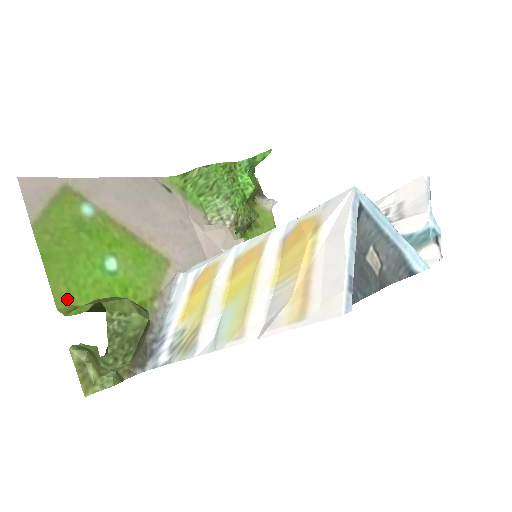
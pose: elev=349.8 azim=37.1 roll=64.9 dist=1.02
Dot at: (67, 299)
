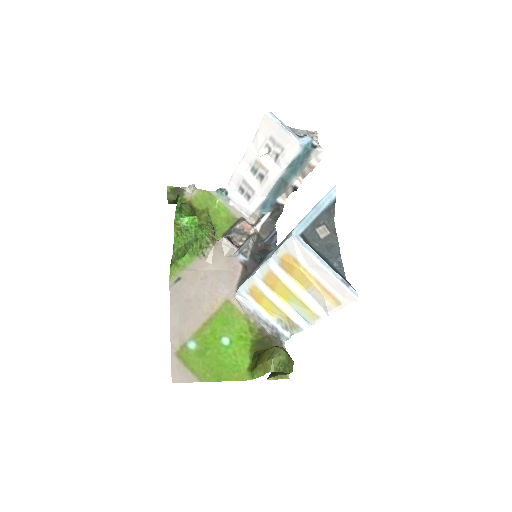
Dot at: (242, 374)
